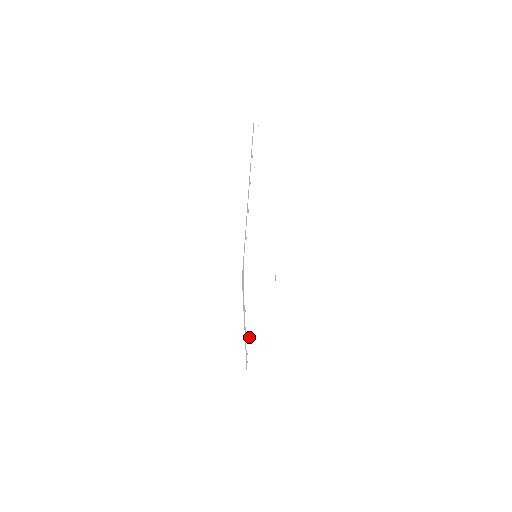
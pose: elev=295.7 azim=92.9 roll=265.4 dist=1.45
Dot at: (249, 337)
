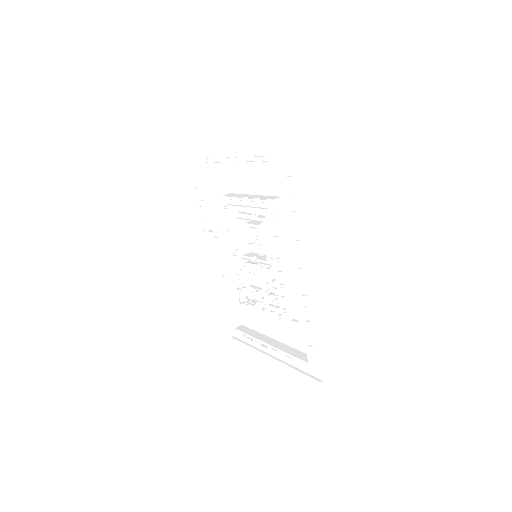
Dot at: (305, 295)
